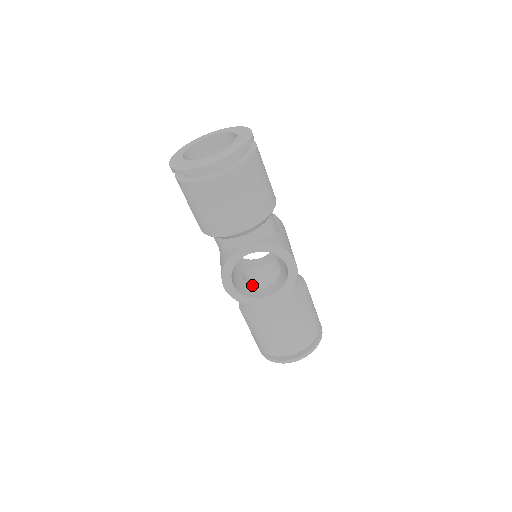
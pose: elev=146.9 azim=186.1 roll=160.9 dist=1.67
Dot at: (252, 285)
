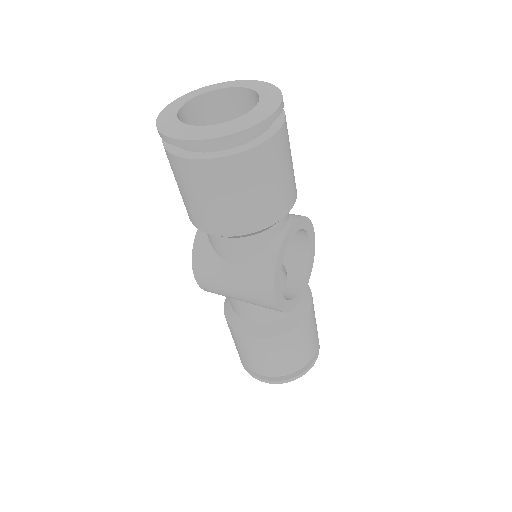
Dot at: occluded
